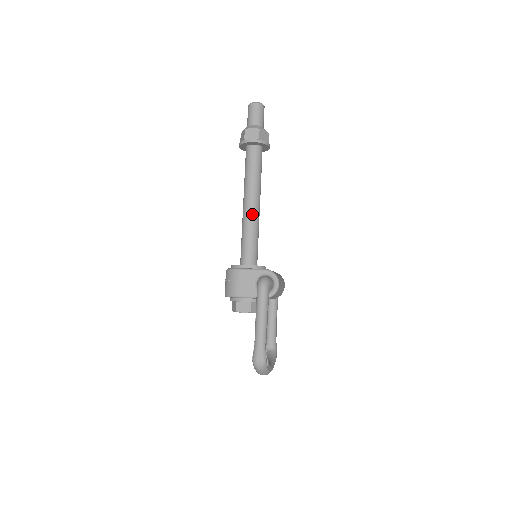
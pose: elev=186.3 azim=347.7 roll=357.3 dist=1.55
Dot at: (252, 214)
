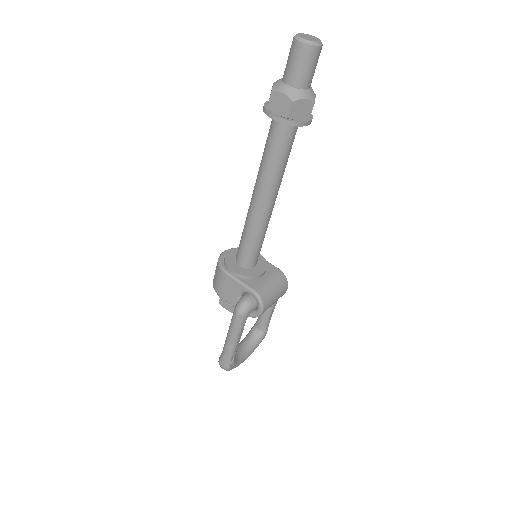
Dot at: (258, 214)
